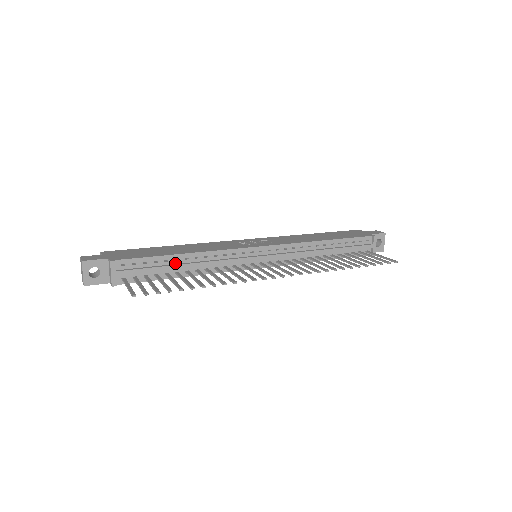
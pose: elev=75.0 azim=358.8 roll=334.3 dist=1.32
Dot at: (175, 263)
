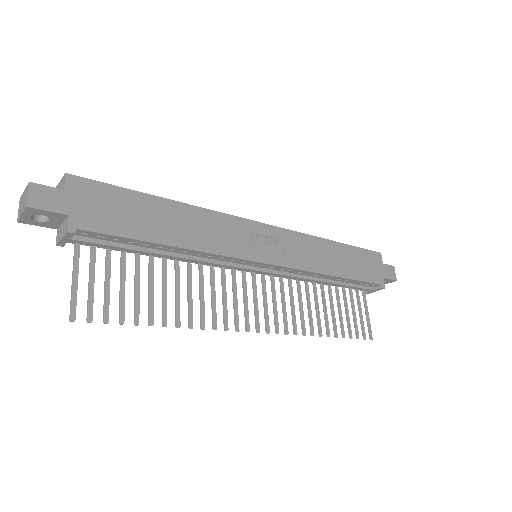
Dot at: (155, 248)
